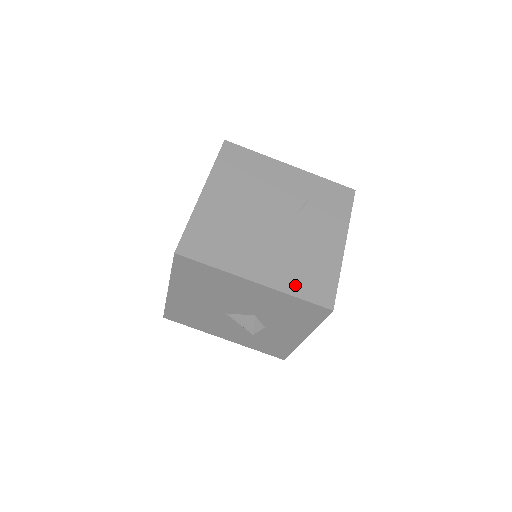
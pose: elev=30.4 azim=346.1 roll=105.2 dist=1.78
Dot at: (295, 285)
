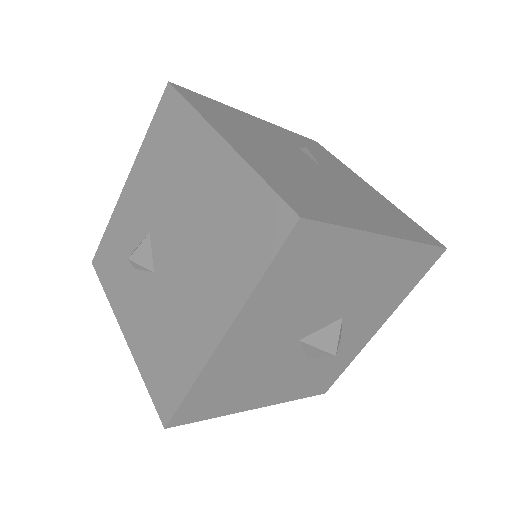
Dot at: (406, 231)
